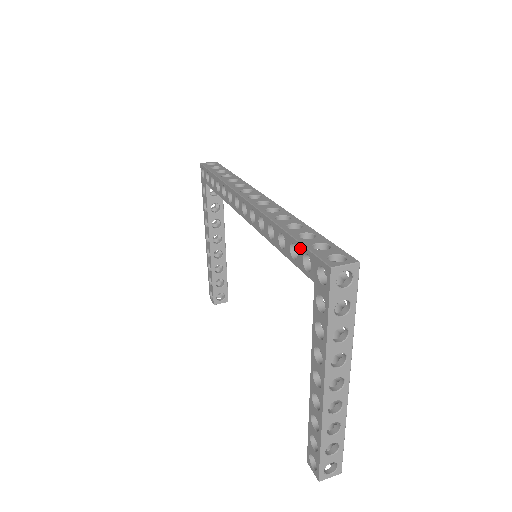
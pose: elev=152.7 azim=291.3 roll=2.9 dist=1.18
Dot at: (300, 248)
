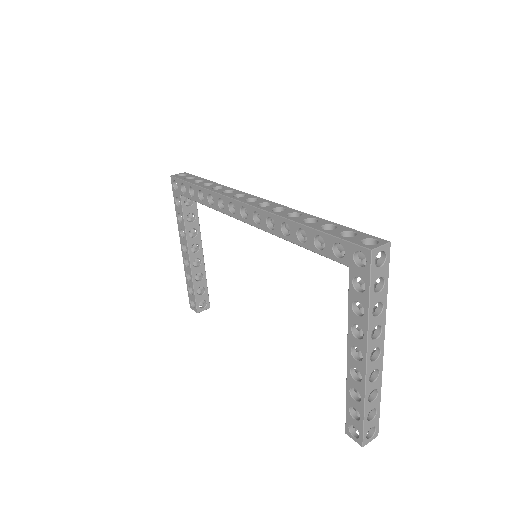
Dot at: (328, 239)
